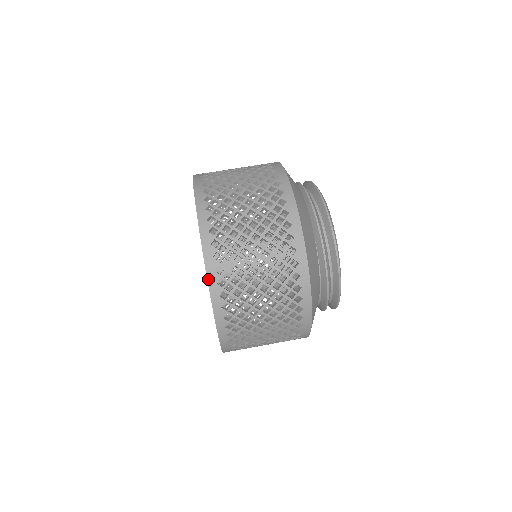
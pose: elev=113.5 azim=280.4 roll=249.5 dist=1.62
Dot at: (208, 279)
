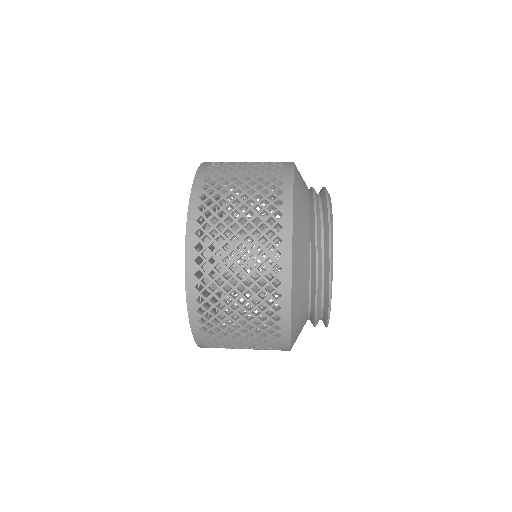
Dot at: (186, 254)
